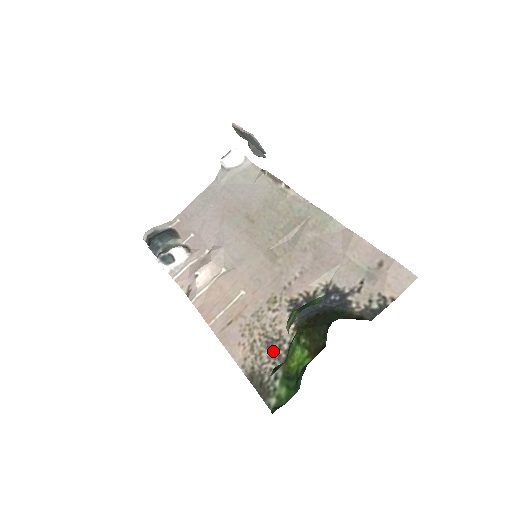
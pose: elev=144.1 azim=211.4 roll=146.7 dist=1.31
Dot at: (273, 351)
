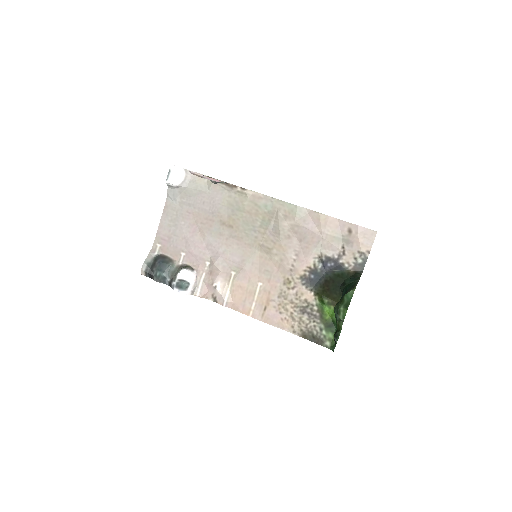
Dot at: (309, 314)
